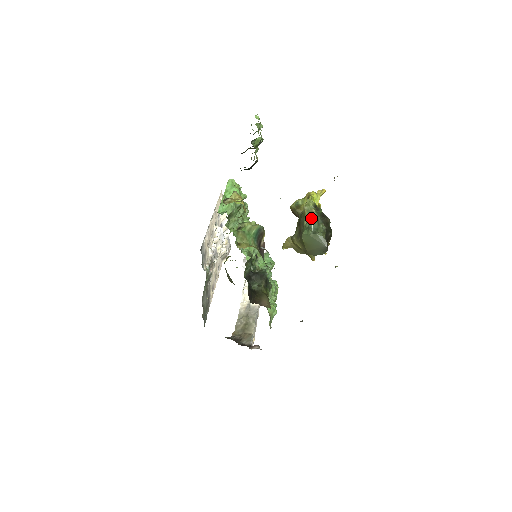
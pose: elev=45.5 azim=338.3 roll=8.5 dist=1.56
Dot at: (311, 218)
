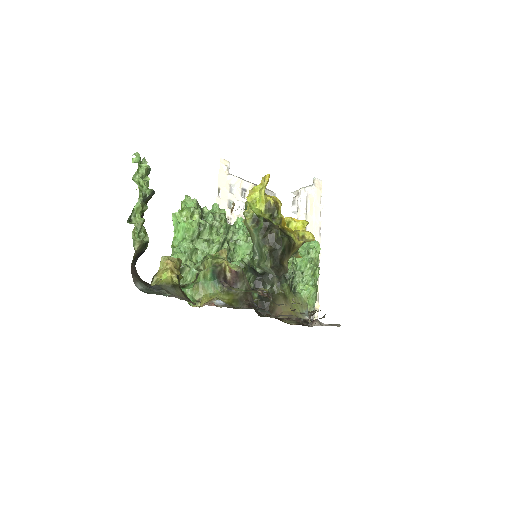
Dot at: (253, 240)
